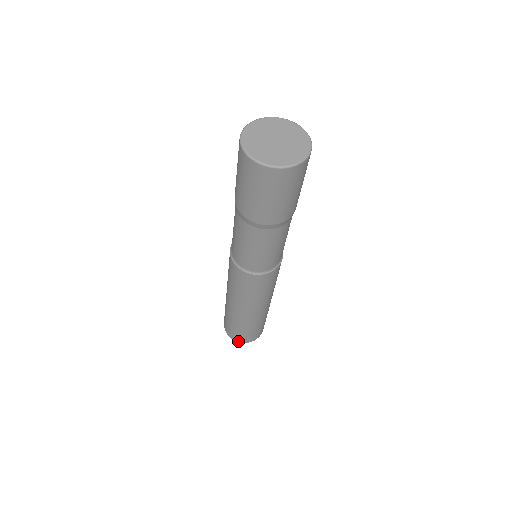
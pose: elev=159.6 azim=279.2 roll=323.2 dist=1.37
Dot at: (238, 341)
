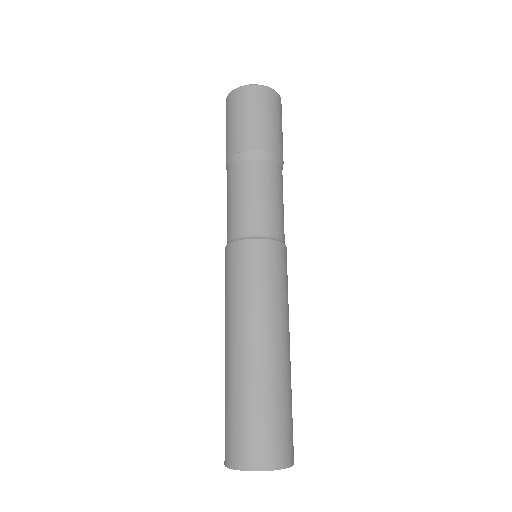
Dot at: (242, 467)
